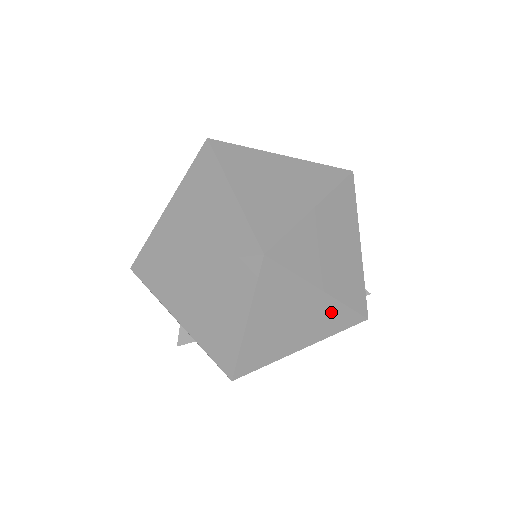
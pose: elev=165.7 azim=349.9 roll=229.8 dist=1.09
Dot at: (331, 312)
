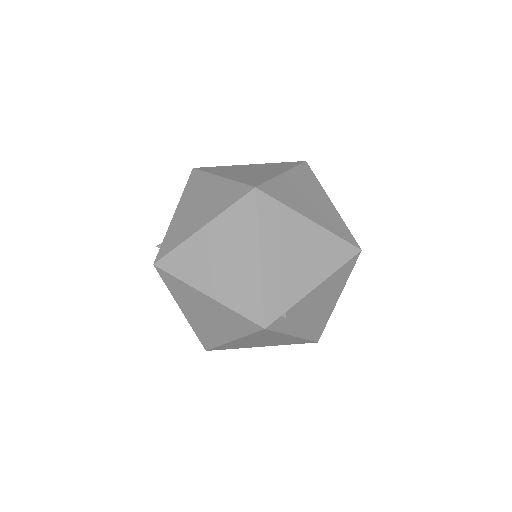
Dot at: (250, 287)
